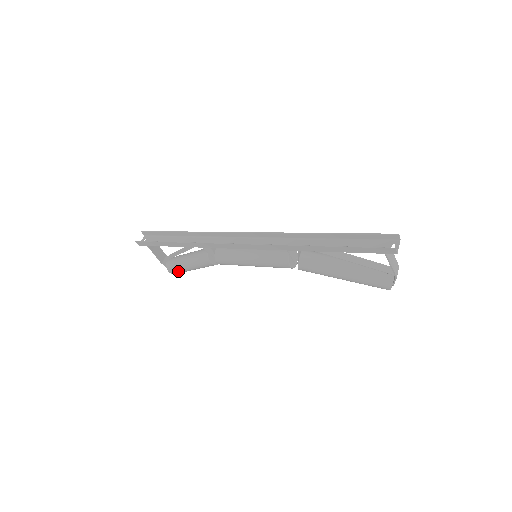
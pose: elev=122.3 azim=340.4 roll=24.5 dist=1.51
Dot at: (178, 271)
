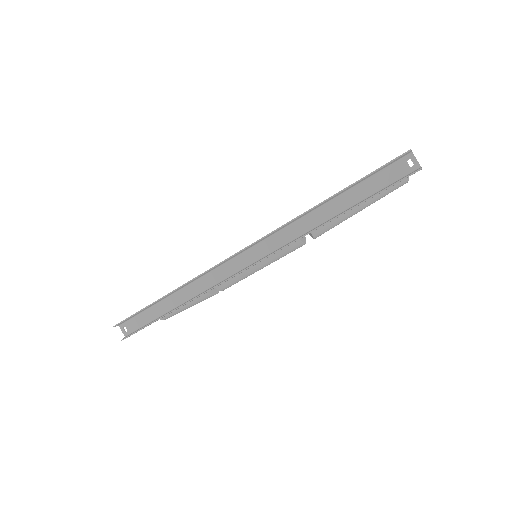
Dot at: occluded
